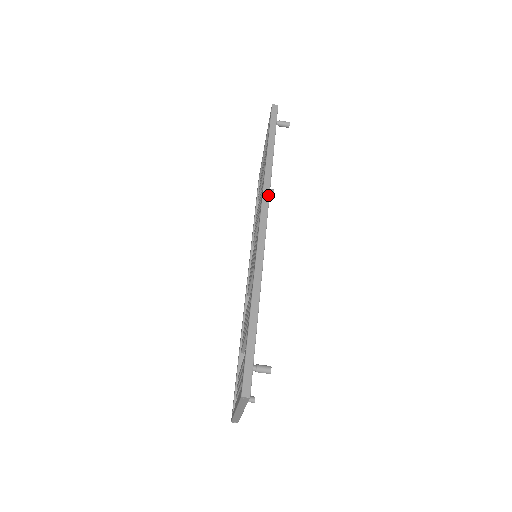
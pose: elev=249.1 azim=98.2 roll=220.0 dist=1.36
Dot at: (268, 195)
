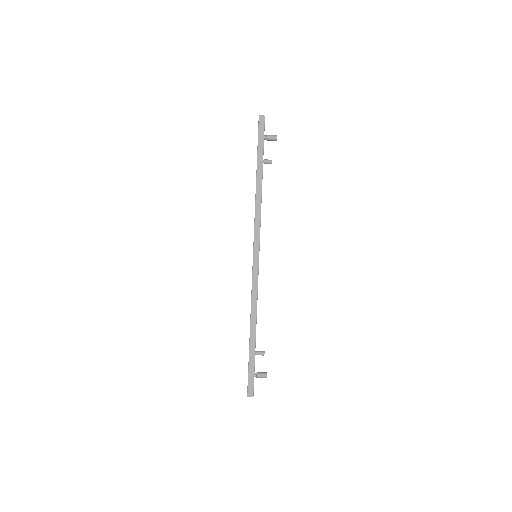
Dot at: (259, 226)
